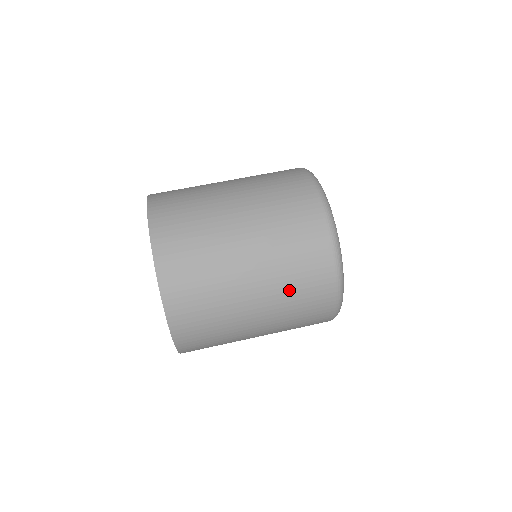
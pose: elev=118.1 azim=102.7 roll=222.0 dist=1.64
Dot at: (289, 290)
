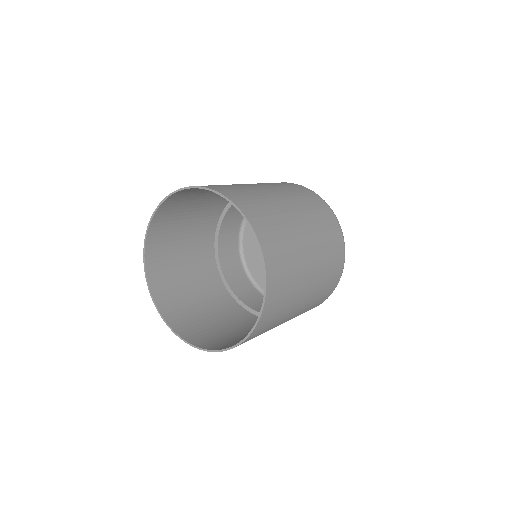
Dot at: (325, 245)
